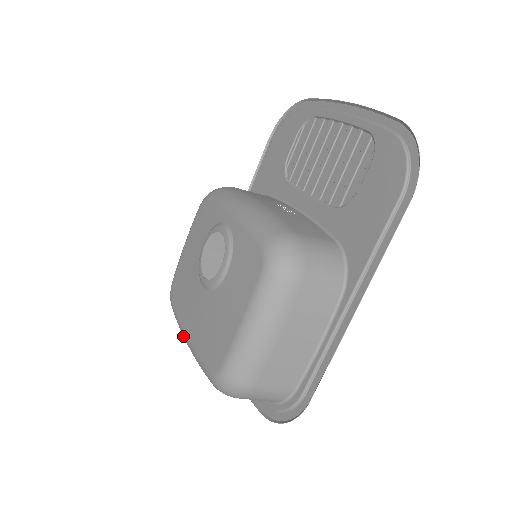
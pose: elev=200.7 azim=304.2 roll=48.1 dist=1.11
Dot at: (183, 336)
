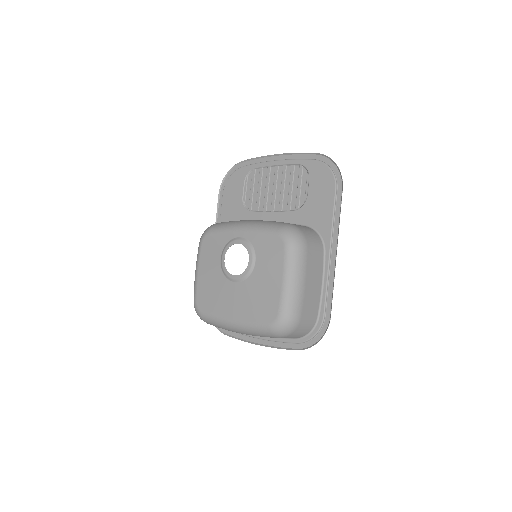
Dot at: (227, 325)
